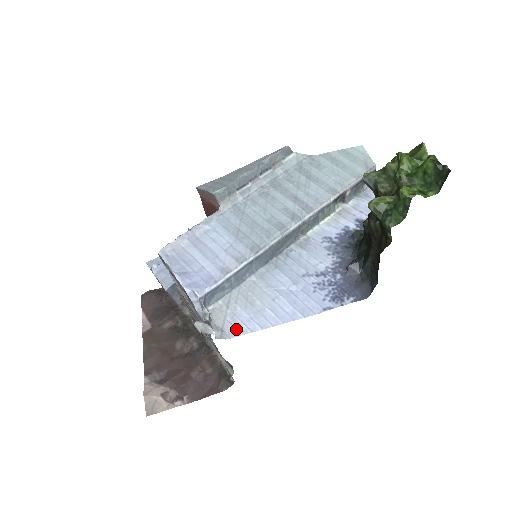
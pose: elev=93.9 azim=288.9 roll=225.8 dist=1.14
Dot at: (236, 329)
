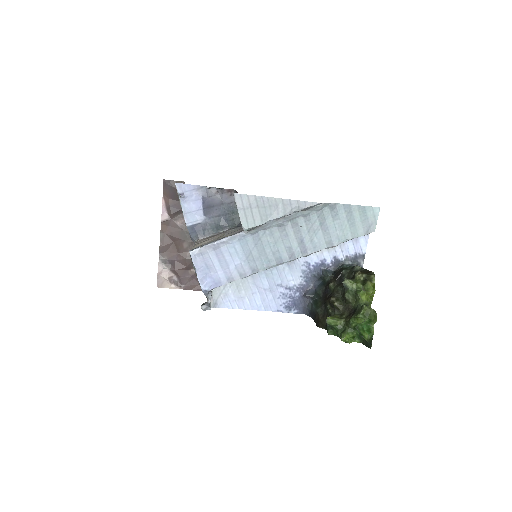
Dot at: (224, 304)
